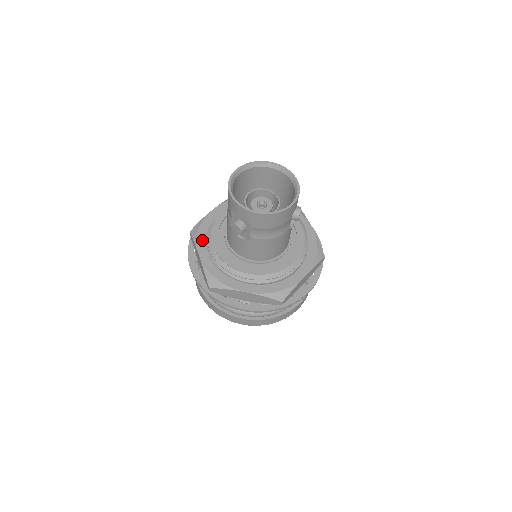
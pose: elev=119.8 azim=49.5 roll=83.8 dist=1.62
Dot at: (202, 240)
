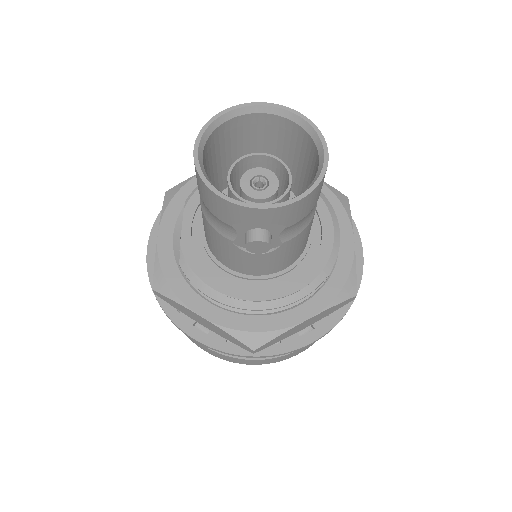
Dot at: (184, 291)
